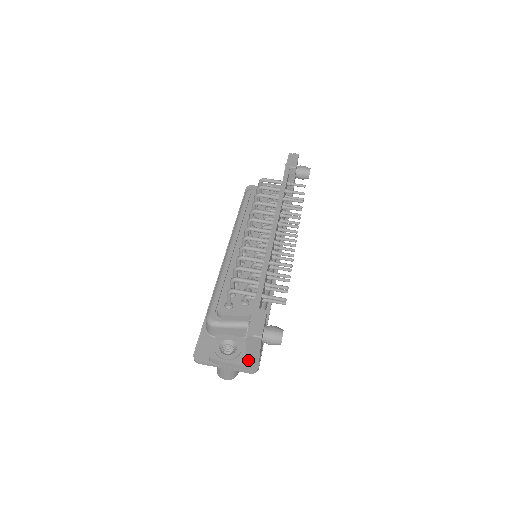
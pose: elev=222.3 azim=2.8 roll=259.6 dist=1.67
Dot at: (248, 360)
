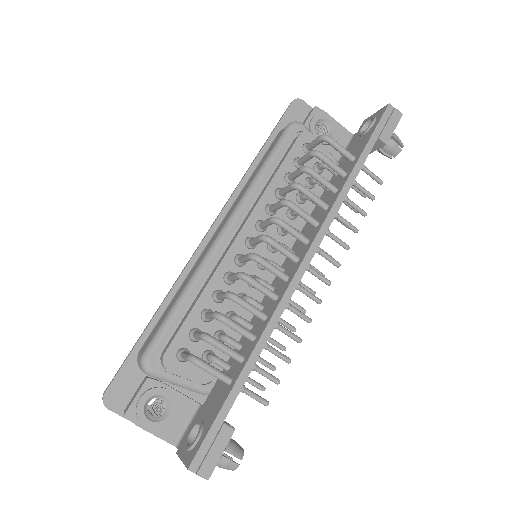
Dot at: (177, 435)
